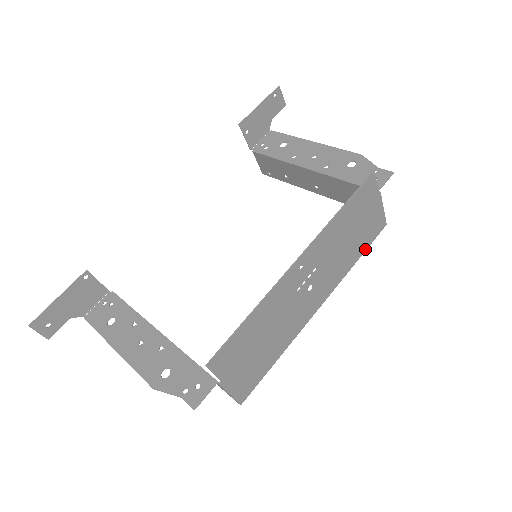
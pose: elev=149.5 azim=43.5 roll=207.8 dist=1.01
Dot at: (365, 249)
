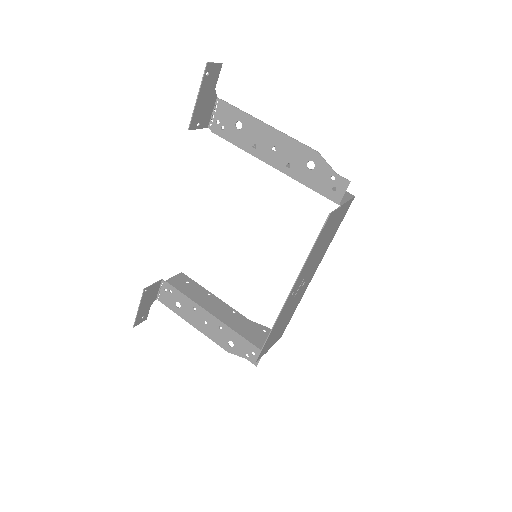
Dot at: occluded
